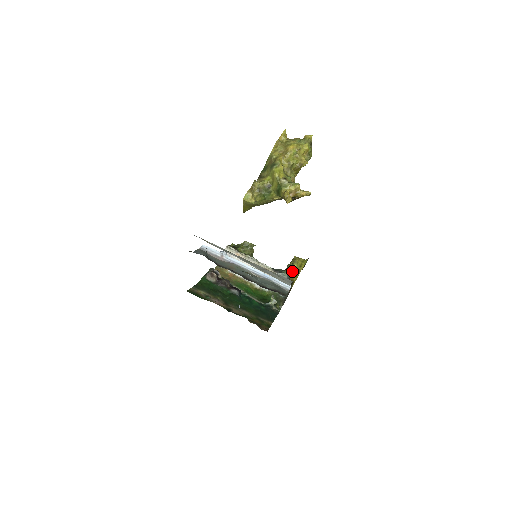
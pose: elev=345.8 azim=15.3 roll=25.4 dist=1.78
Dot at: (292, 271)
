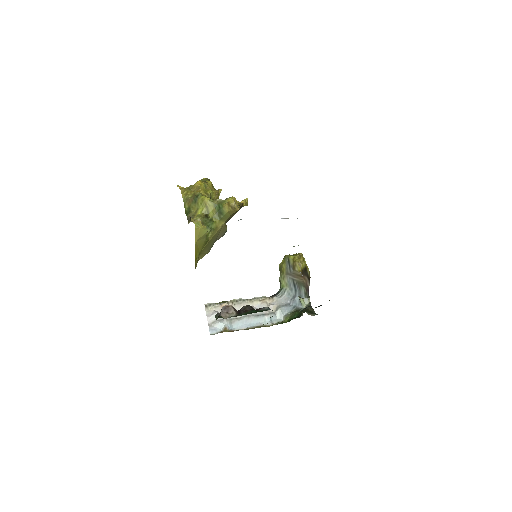
Dot at: (294, 263)
